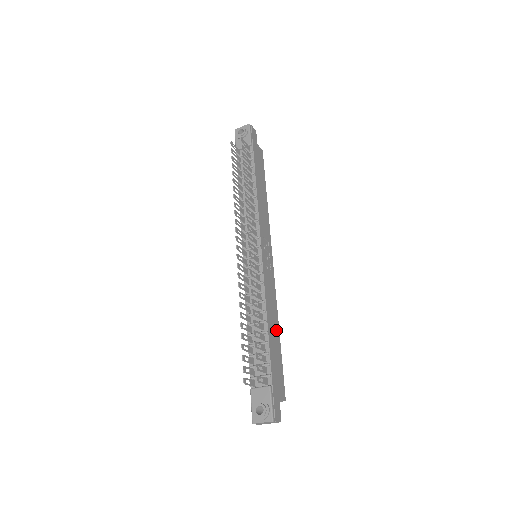
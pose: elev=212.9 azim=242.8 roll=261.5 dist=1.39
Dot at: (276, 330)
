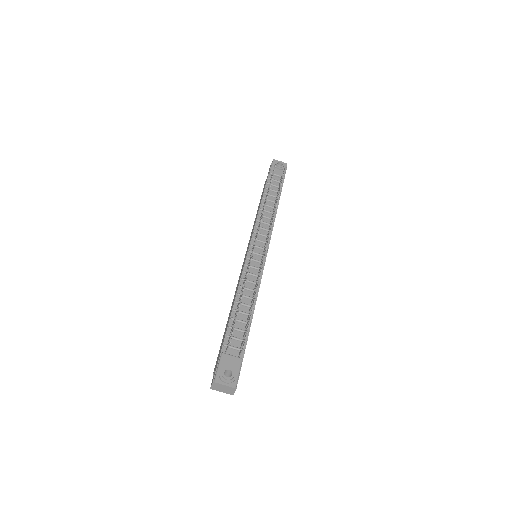
Dot at: occluded
